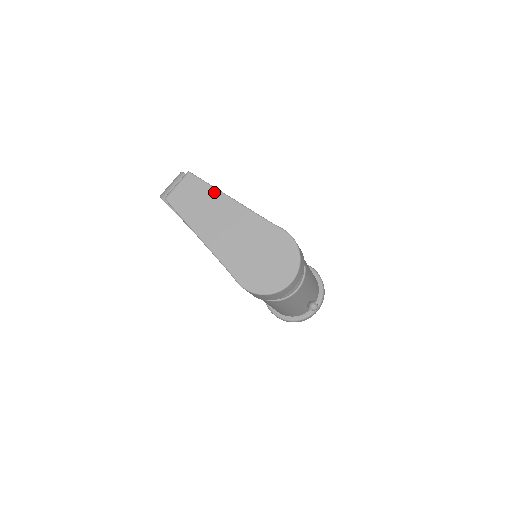
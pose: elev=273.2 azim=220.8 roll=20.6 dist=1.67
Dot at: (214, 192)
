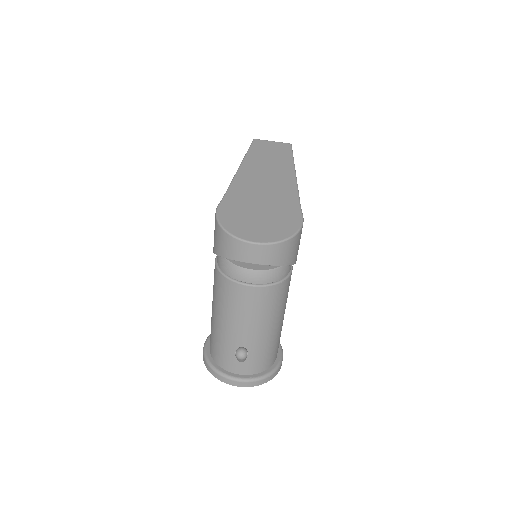
Dot at: (290, 162)
